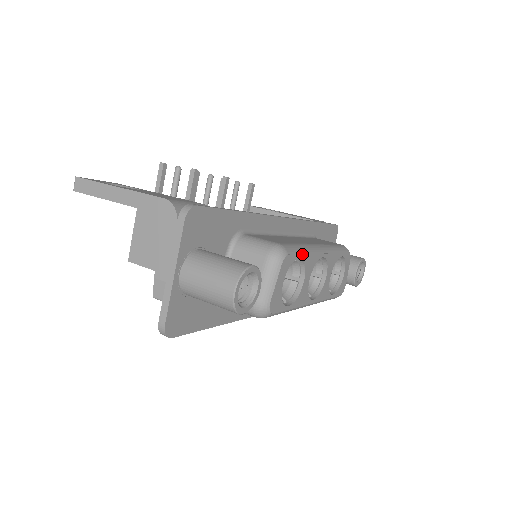
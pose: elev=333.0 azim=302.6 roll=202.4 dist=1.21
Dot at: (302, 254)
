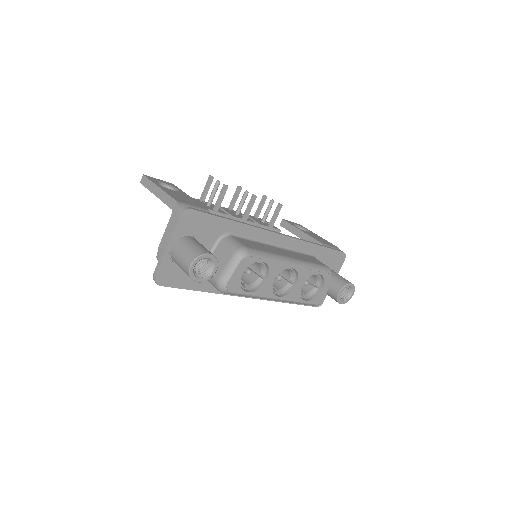
Dot at: (266, 260)
